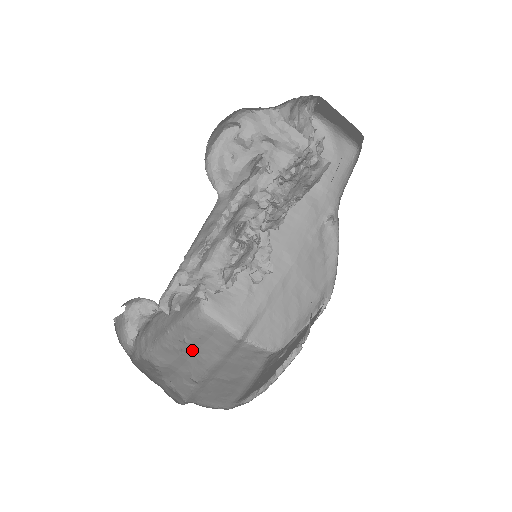
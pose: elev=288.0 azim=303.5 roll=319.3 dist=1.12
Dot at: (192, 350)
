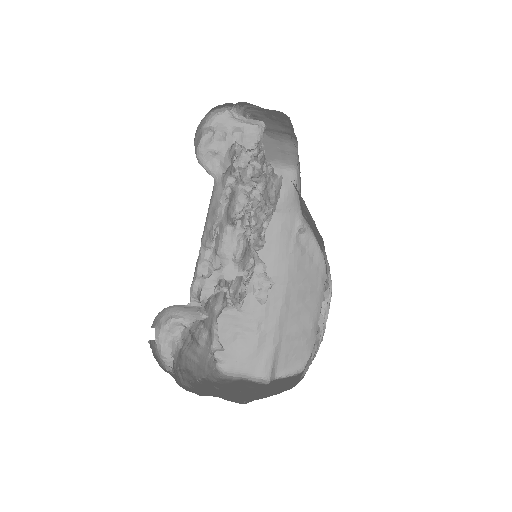
Dot at: (228, 390)
